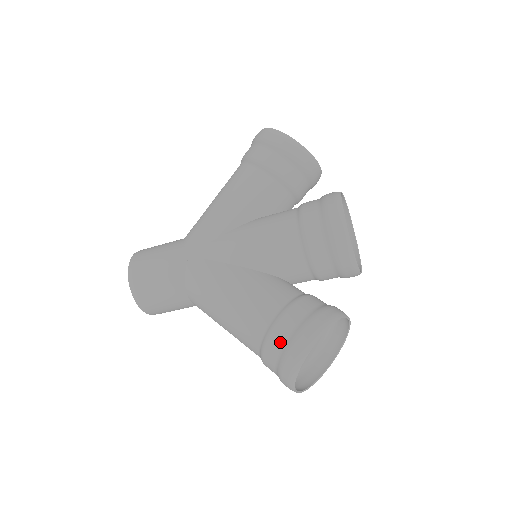
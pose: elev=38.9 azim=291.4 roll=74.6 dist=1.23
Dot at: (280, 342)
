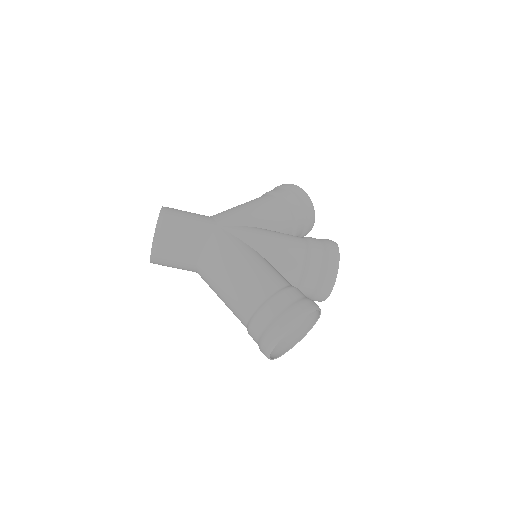
Dot at: (282, 305)
